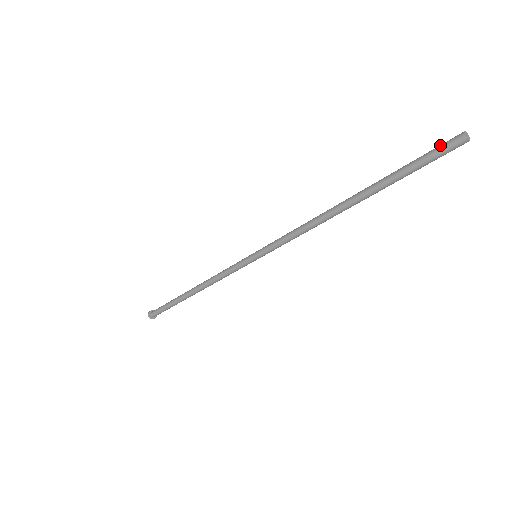
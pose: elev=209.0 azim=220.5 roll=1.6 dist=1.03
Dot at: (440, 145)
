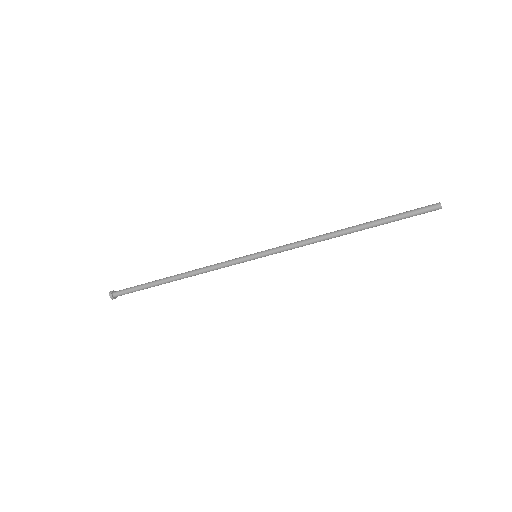
Dot at: (423, 207)
